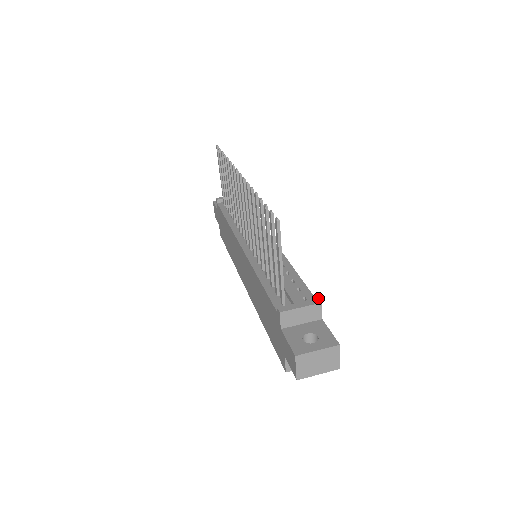
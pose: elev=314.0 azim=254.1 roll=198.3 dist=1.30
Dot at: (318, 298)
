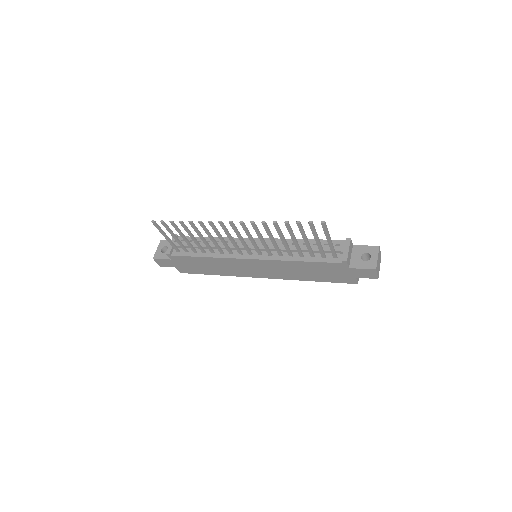
Dot at: (346, 238)
